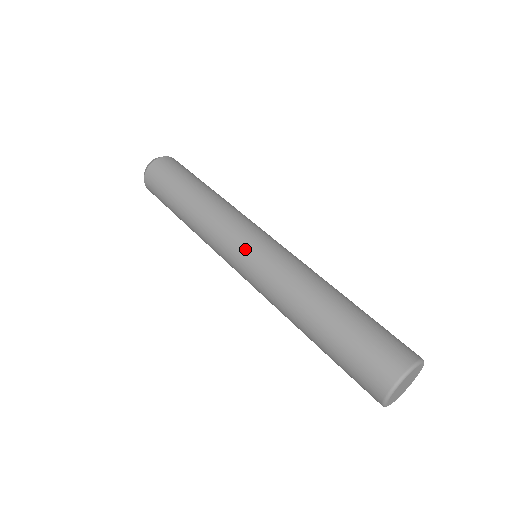
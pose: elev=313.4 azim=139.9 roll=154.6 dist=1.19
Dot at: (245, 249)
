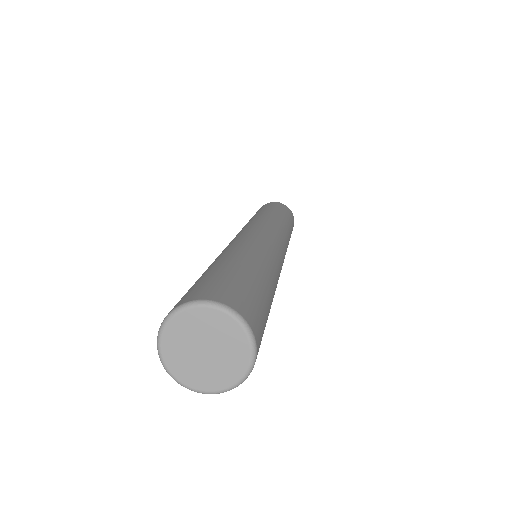
Dot at: occluded
